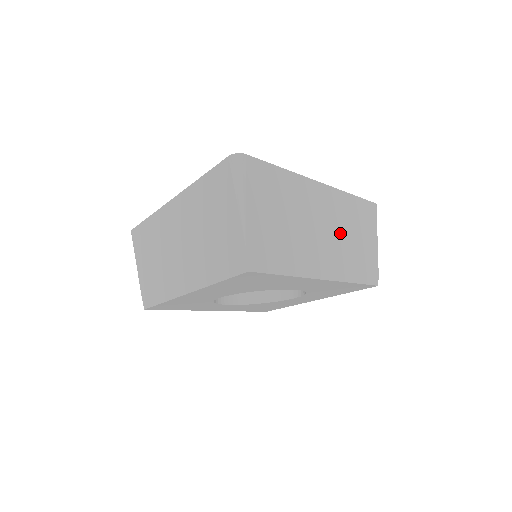
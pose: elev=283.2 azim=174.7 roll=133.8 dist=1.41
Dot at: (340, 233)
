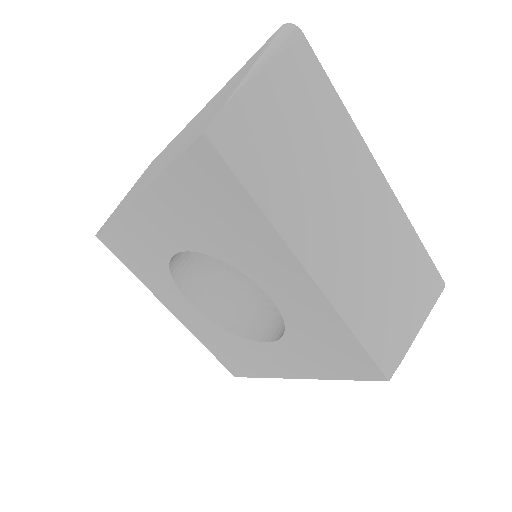
Dot at: (373, 254)
